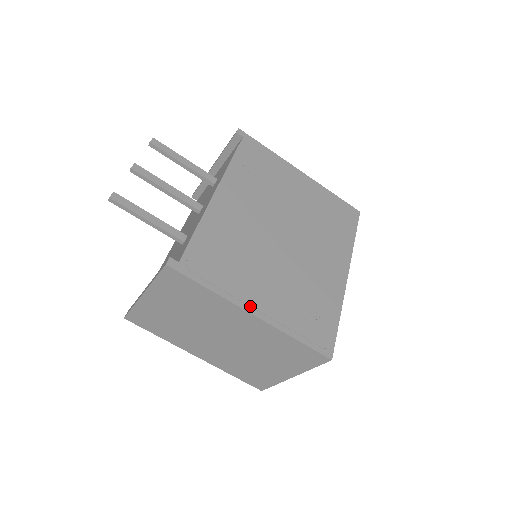
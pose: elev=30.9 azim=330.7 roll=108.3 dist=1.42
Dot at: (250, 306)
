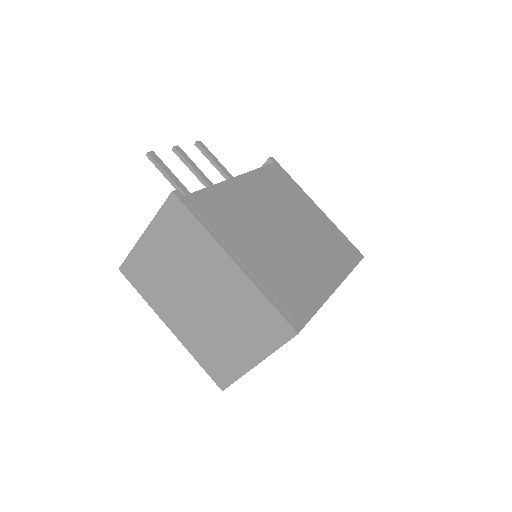
Dot at: (234, 254)
